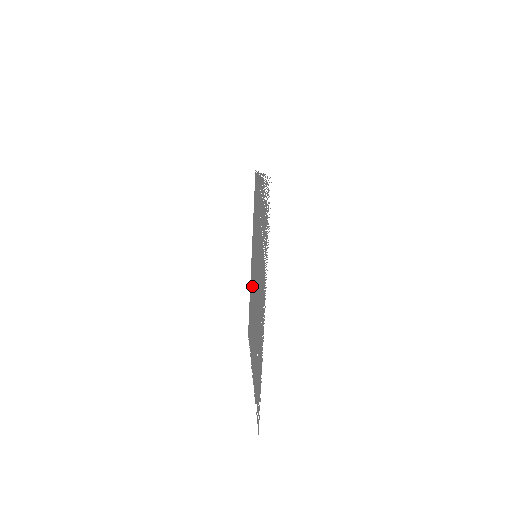
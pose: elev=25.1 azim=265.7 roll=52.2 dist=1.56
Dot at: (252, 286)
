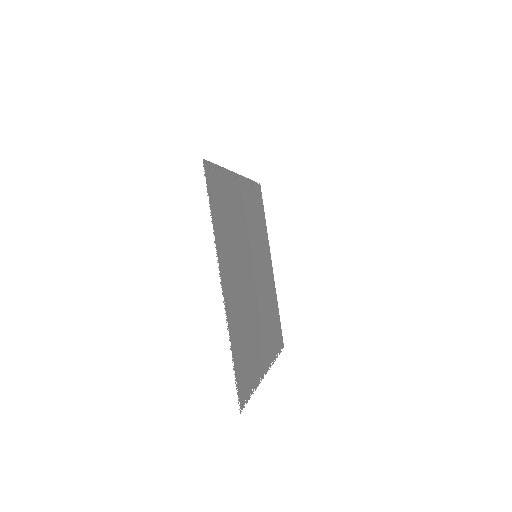
Dot at: (268, 290)
